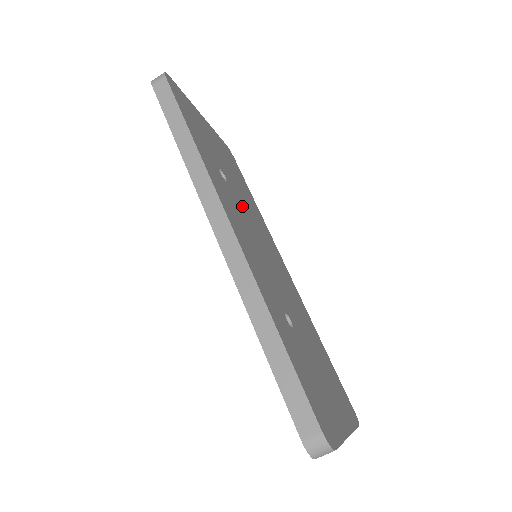
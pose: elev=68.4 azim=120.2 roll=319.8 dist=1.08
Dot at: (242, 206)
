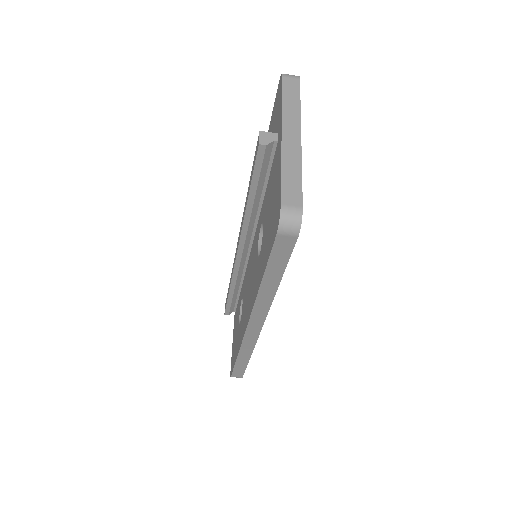
Dot at: occluded
